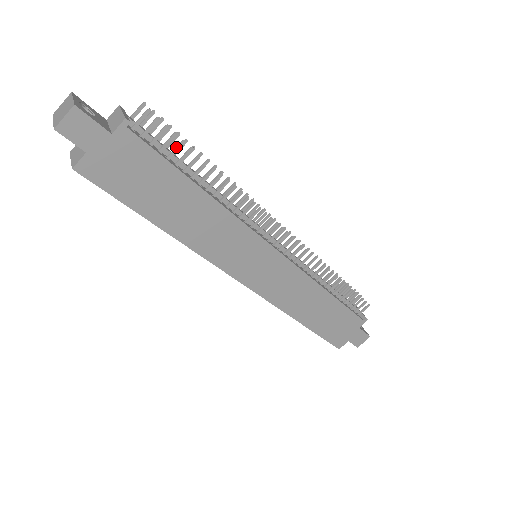
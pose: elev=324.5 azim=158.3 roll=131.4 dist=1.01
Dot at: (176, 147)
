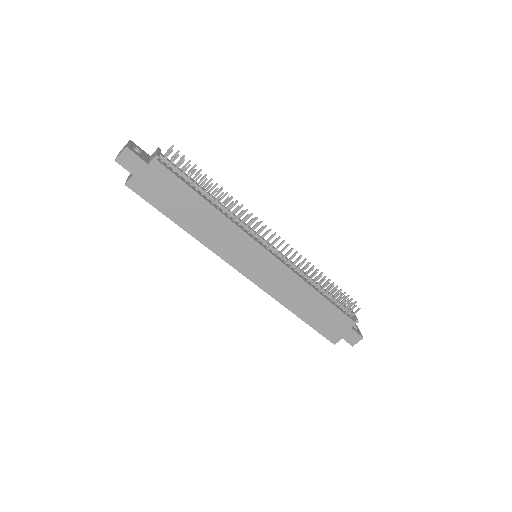
Dot at: (190, 174)
